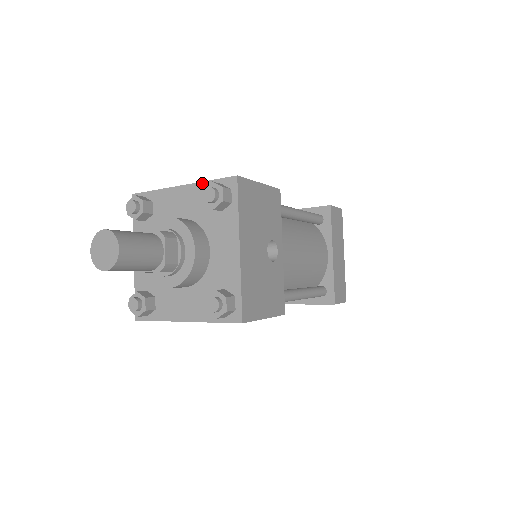
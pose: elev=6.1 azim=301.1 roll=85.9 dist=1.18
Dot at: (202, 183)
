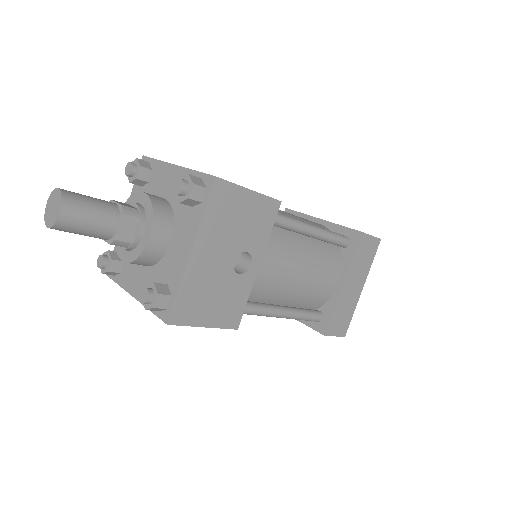
Dot at: (189, 170)
